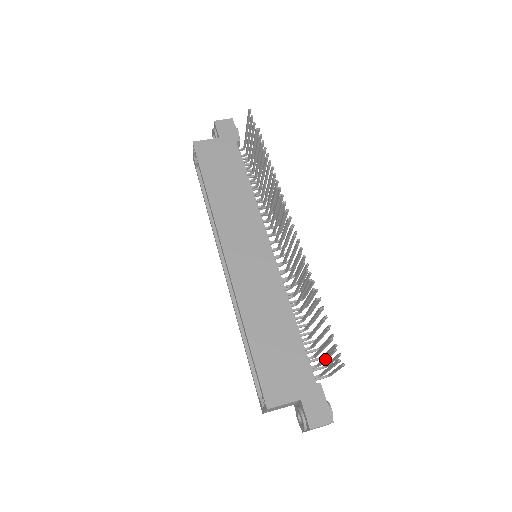
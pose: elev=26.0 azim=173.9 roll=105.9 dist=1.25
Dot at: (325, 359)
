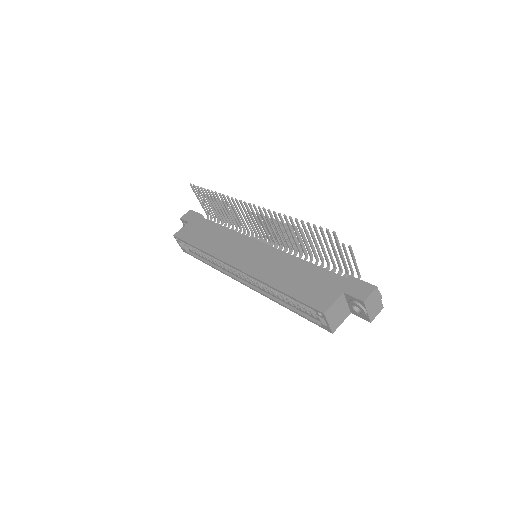
Dot at: (334, 251)
